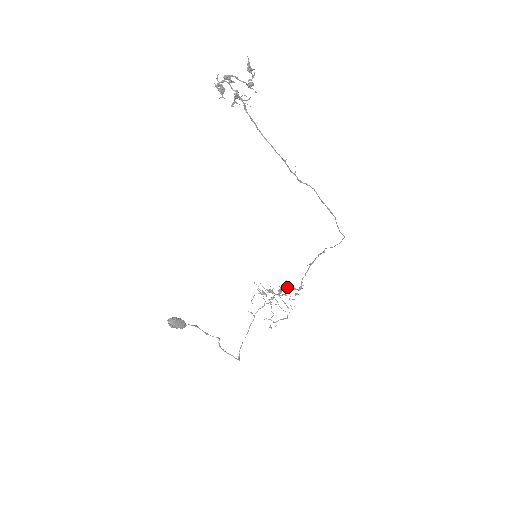
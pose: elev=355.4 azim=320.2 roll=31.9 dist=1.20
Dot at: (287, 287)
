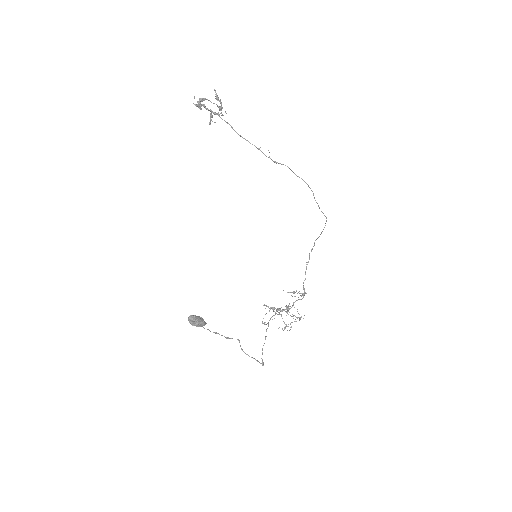
Dot at: (292, 292)
